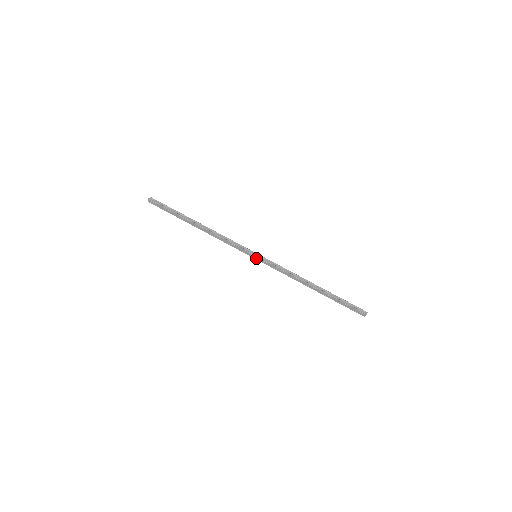
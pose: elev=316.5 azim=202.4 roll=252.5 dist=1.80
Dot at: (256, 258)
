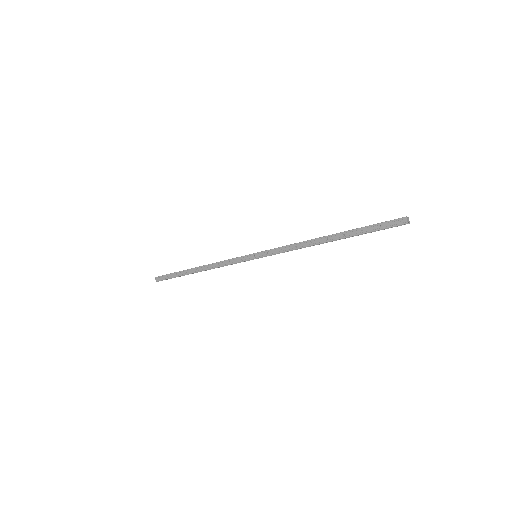
Dot at: (256, 257)
